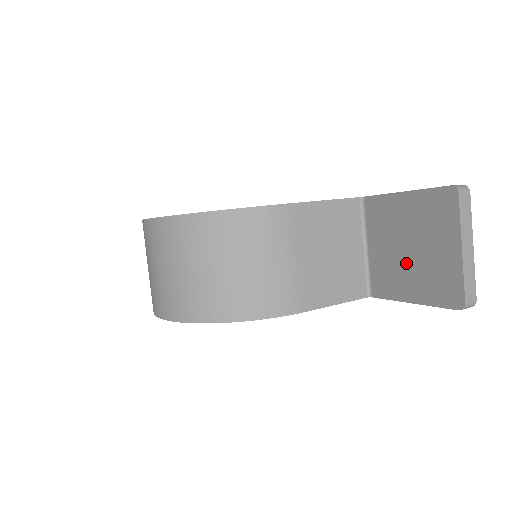
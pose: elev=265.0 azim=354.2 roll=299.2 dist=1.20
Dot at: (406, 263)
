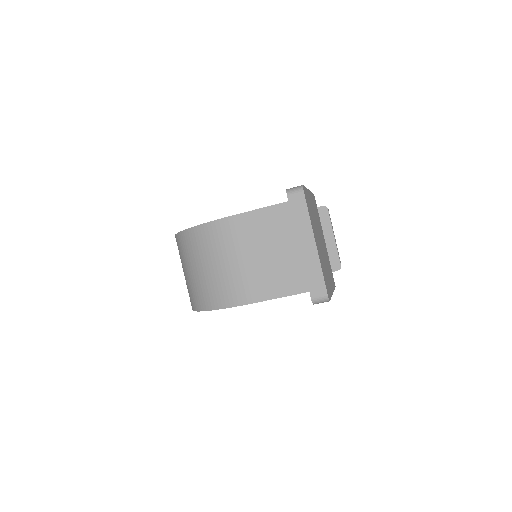
Dot at: occluded
